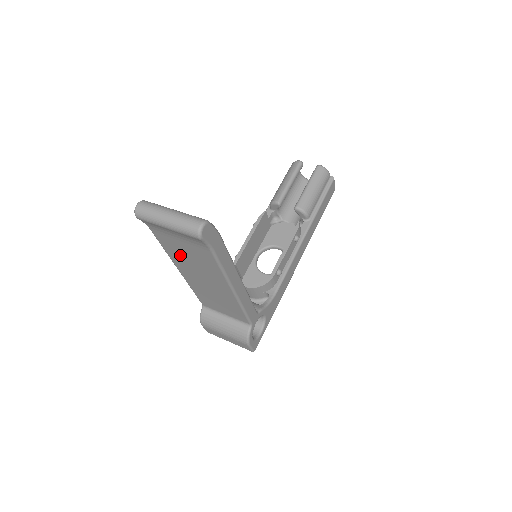
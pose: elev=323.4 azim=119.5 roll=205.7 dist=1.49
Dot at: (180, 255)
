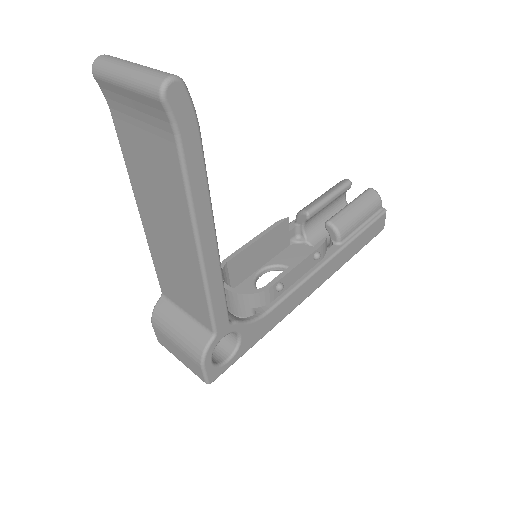
Dot at: (141, 169)
